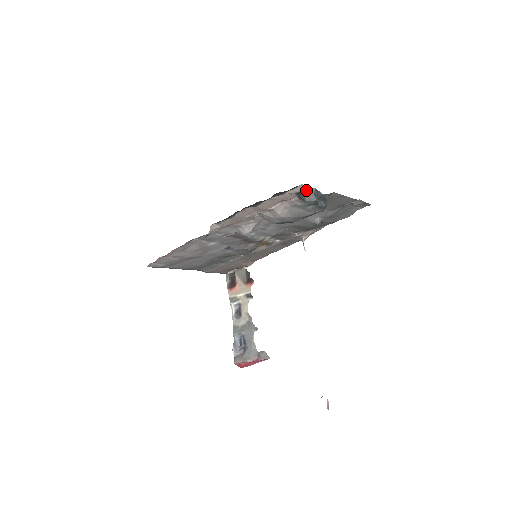
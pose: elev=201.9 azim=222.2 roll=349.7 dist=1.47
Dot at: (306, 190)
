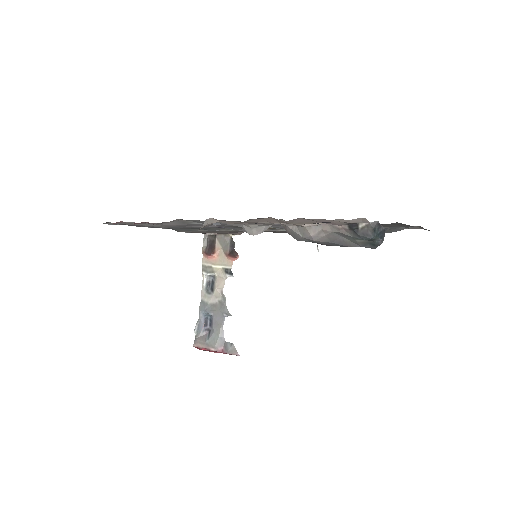
Dot at: (365, 222)
